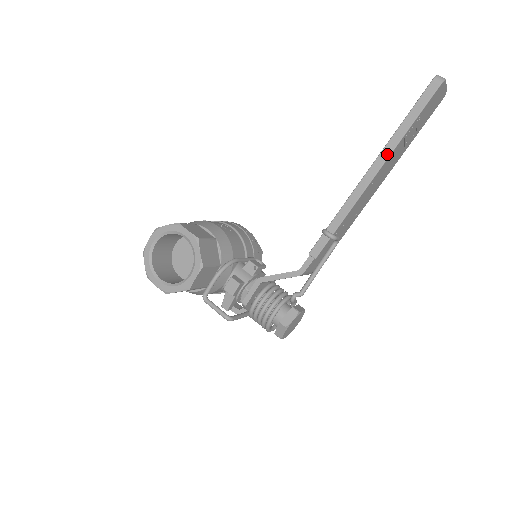
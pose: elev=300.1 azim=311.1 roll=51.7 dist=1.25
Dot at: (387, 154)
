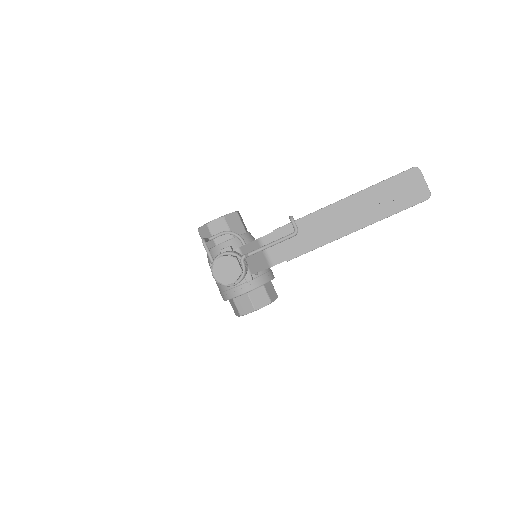
Dot at: (358, 192)
